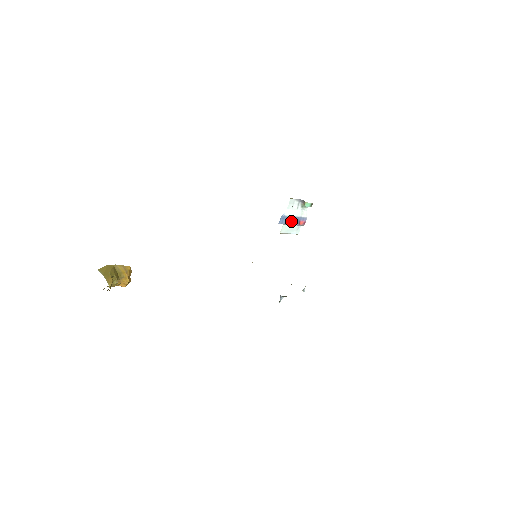
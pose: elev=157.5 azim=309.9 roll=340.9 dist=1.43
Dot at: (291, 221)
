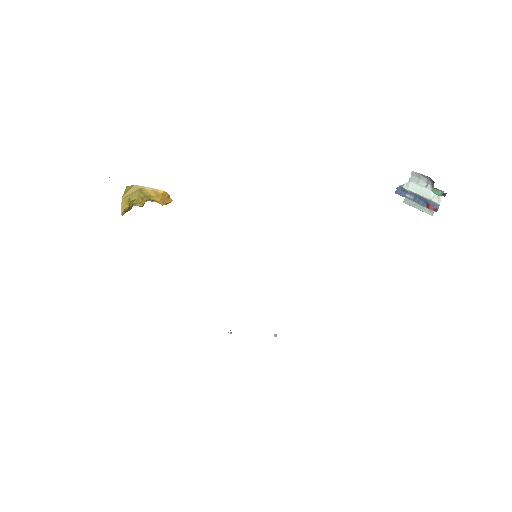
Dot at: (415, 198)
